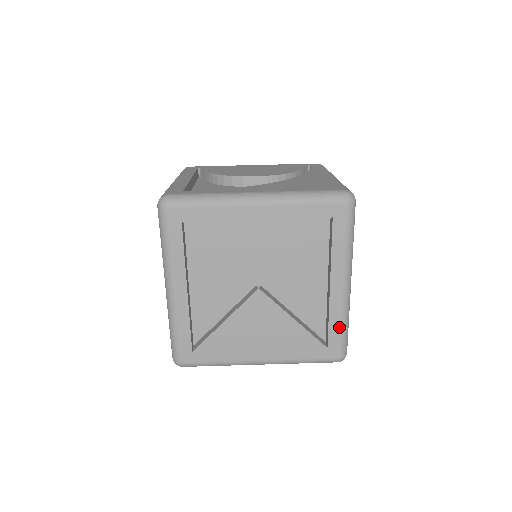
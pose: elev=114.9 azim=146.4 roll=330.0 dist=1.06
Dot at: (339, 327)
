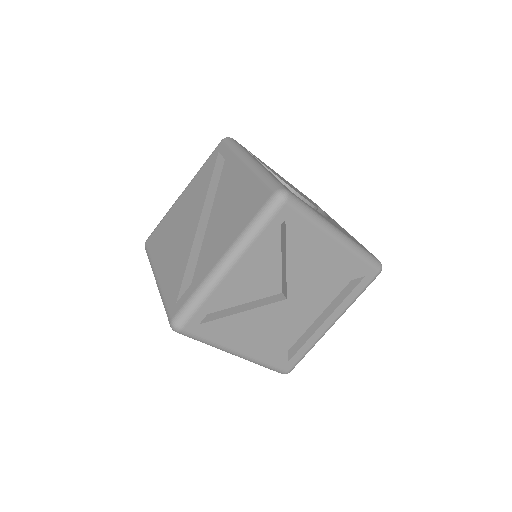
Dot at: (306, 350)
